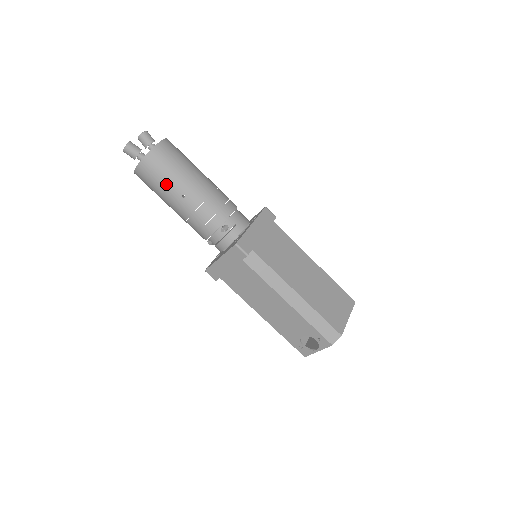
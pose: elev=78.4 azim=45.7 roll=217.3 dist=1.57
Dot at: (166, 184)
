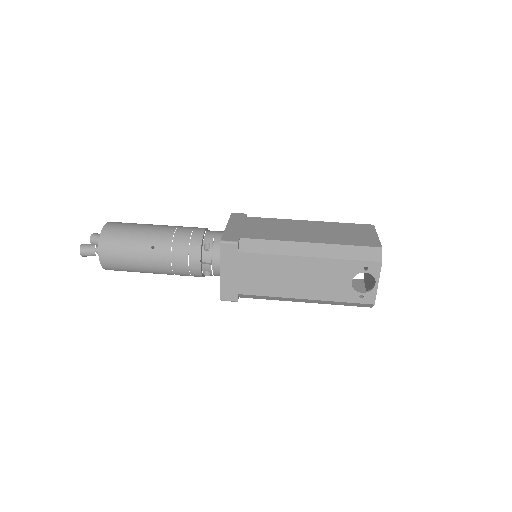
Dot at: (132, 249)
